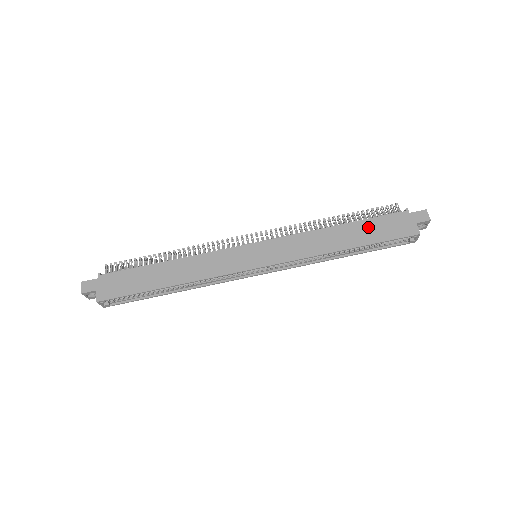
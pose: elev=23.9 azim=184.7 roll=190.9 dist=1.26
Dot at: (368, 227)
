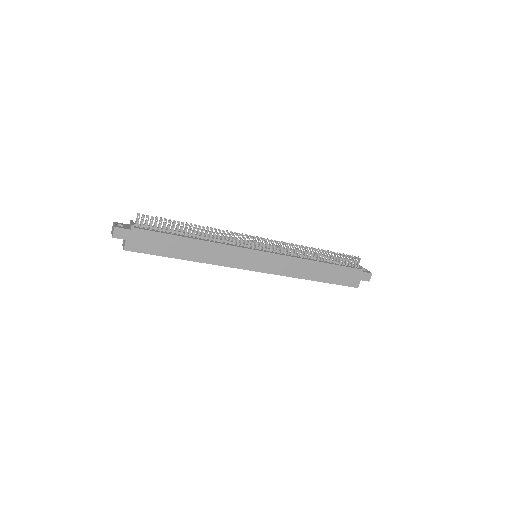
Dot at: (335, 271)
